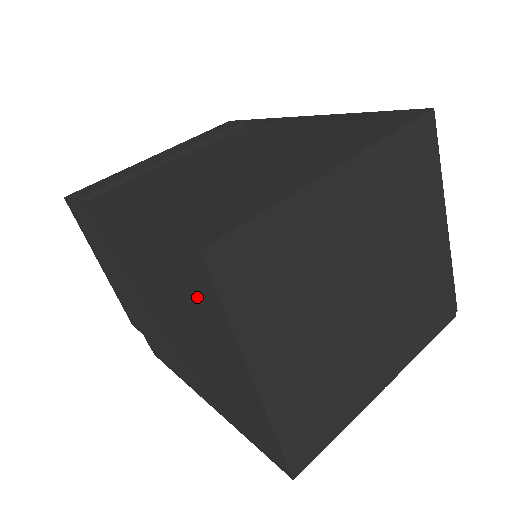
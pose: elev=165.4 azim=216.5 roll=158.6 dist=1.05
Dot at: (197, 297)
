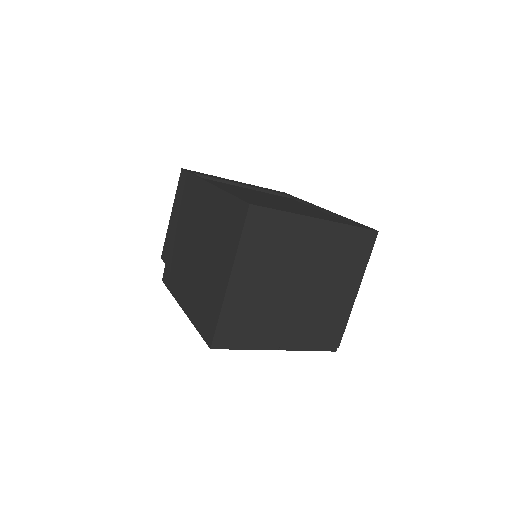
Dot at: (231, 229)
